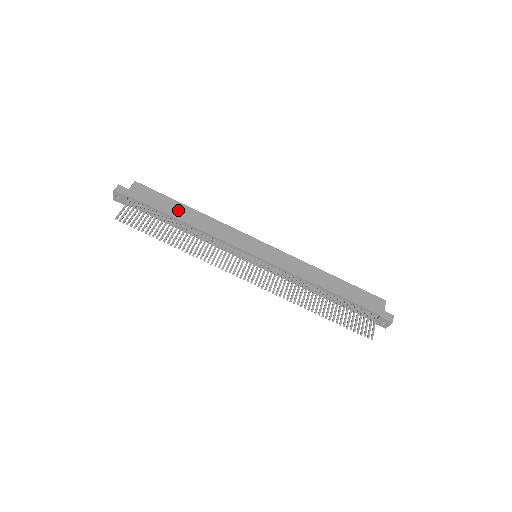
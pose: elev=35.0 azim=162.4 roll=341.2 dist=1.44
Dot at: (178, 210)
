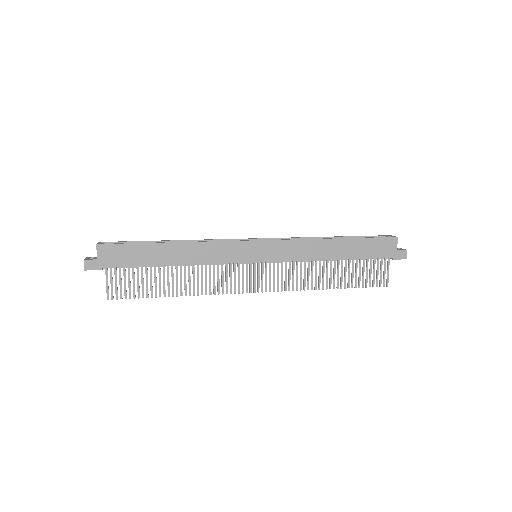
Dot at: (158, 254)
